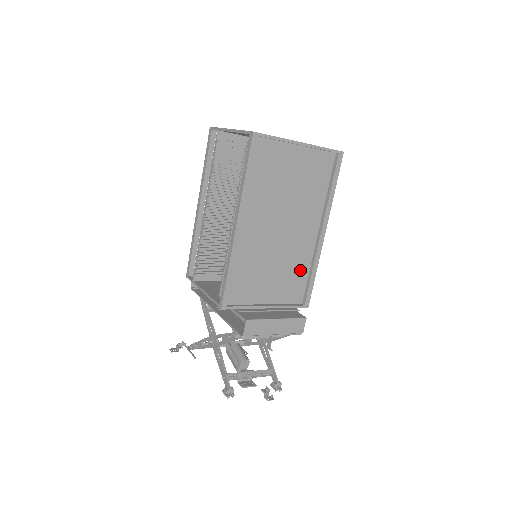
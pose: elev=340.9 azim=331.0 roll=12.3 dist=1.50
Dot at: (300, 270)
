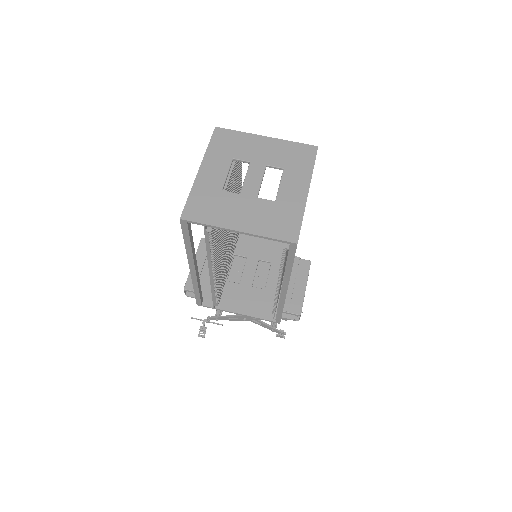
Dot at: occluded
